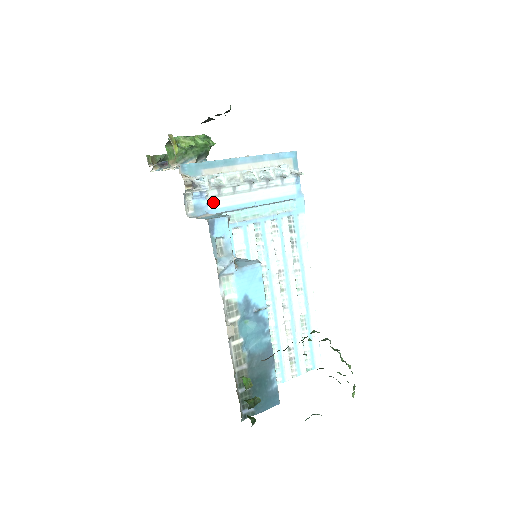
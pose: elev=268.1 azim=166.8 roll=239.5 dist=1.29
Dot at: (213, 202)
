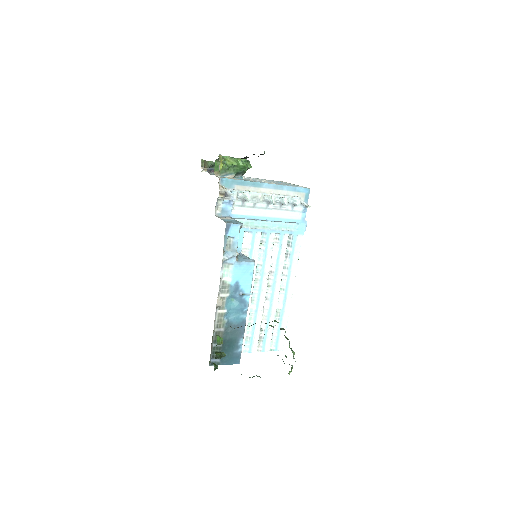
Dot at: (236, 209)
